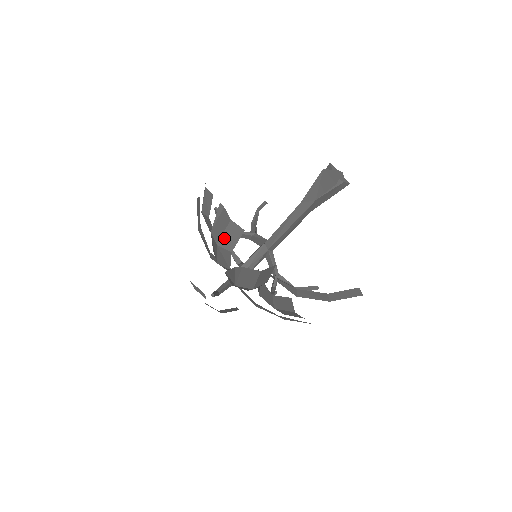
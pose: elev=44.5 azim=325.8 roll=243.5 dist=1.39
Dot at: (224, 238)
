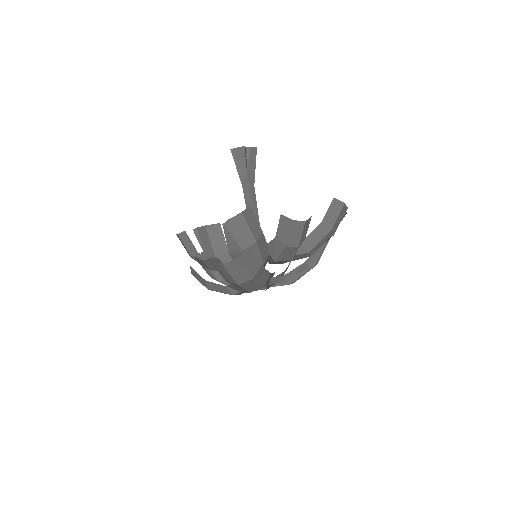
Dot at: (214, 245)
